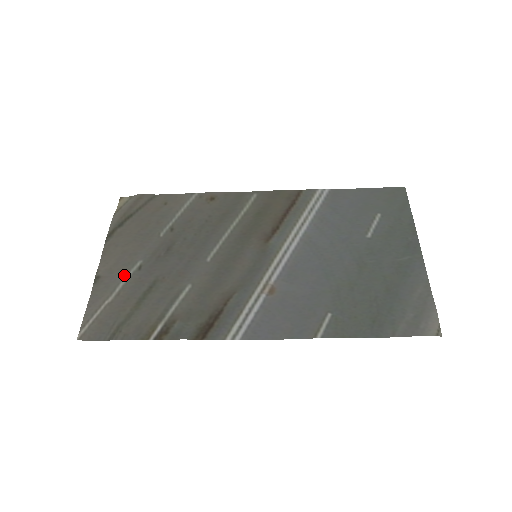
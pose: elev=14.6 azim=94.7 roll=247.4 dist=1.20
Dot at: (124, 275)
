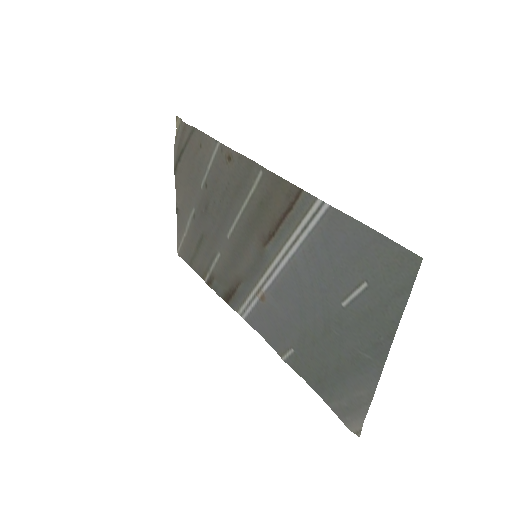
Dot at: (188, 217)
